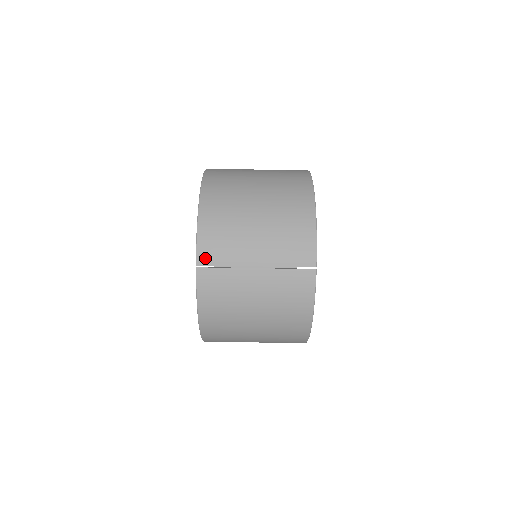
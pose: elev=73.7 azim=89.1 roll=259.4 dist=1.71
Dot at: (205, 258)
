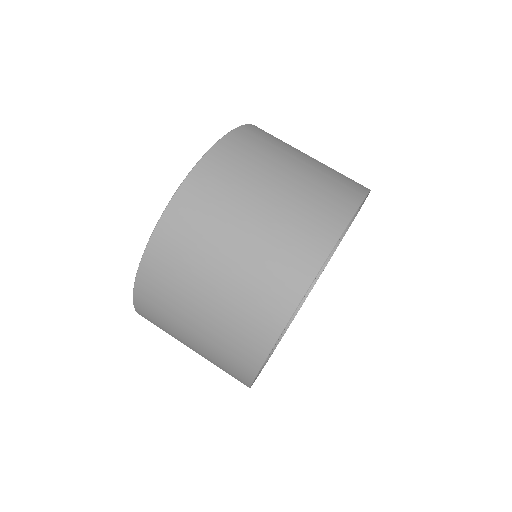
Dot at: occluded
